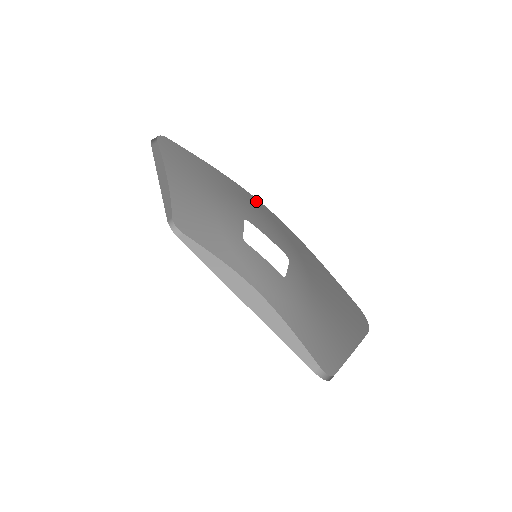
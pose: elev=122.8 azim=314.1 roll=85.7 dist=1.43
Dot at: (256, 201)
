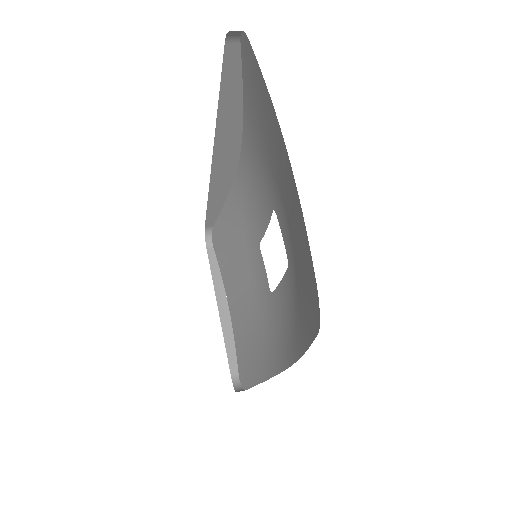
Dot at: (240, 174)
